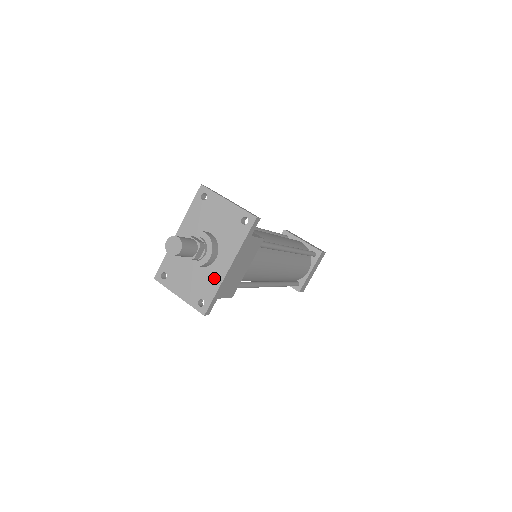
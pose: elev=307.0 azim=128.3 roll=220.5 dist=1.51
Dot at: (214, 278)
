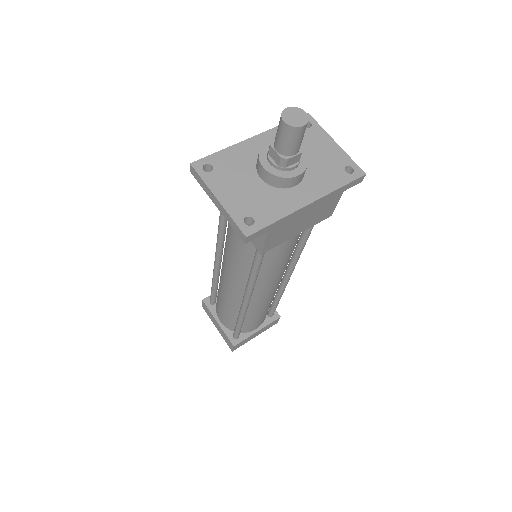
Dot at: (282, 204)
